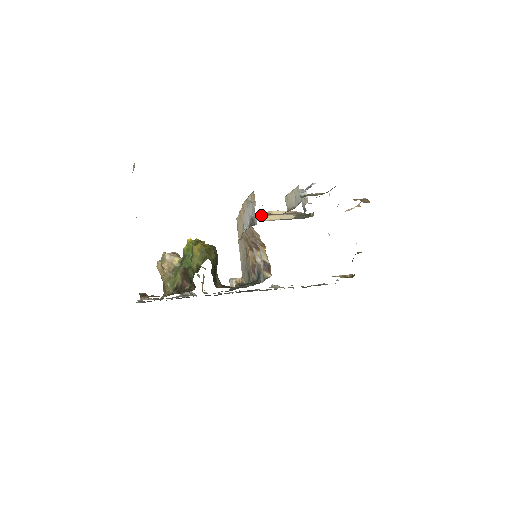
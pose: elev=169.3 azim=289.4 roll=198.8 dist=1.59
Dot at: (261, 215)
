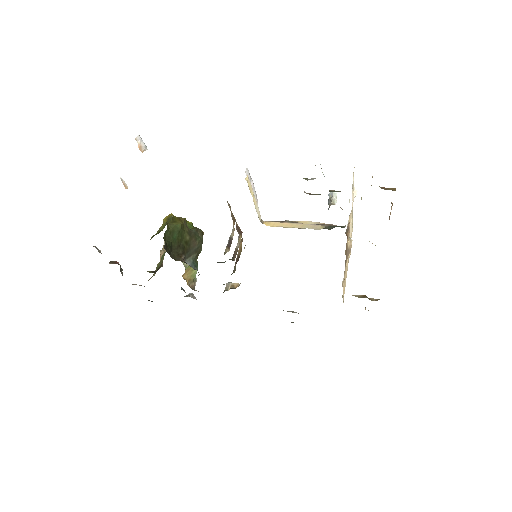
Dot at: (285, 222)
